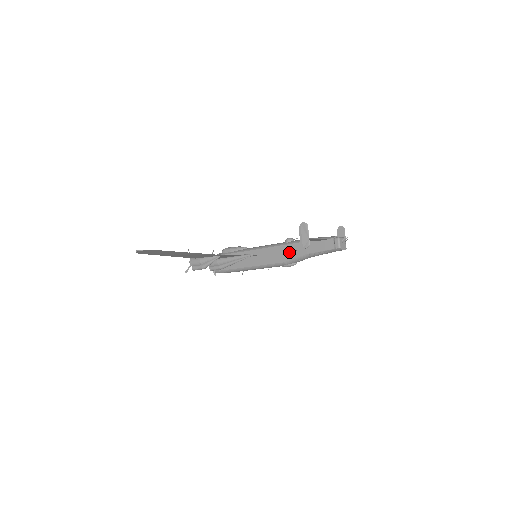
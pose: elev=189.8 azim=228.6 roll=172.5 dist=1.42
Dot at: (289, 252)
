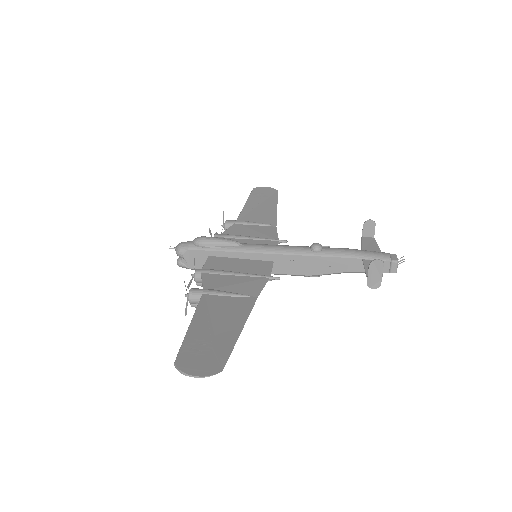
Dot at: (320, 266)
